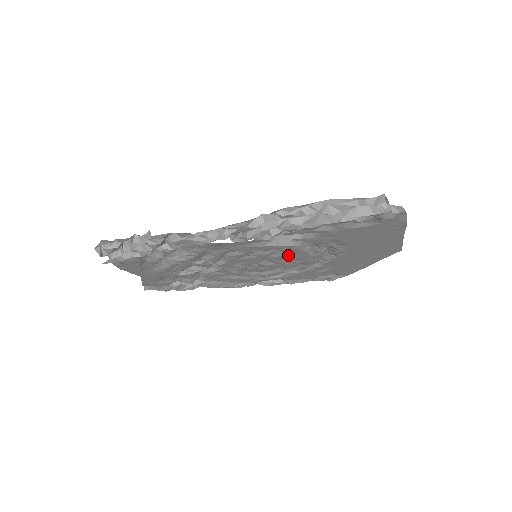
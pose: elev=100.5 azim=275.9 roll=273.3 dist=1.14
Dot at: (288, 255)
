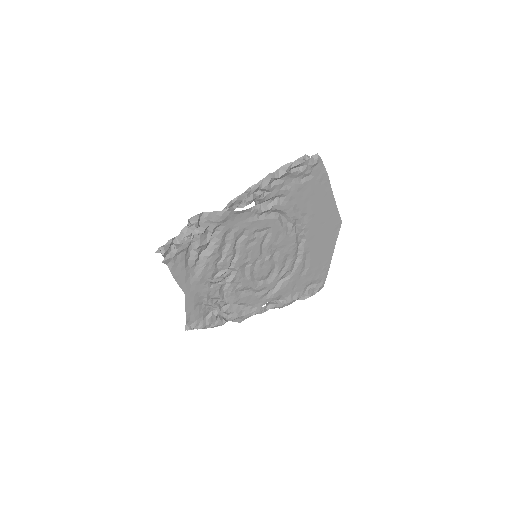
Dot at: (275, 238)
